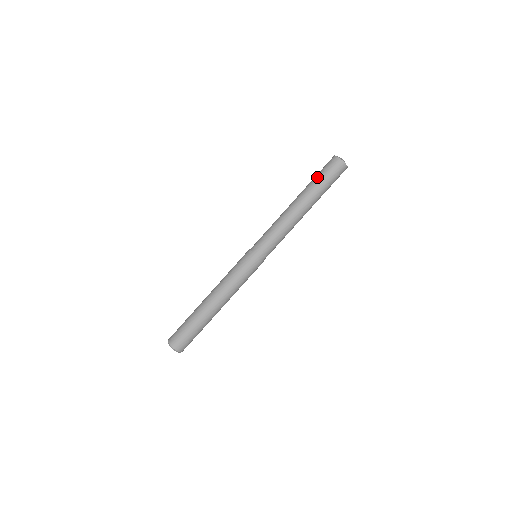
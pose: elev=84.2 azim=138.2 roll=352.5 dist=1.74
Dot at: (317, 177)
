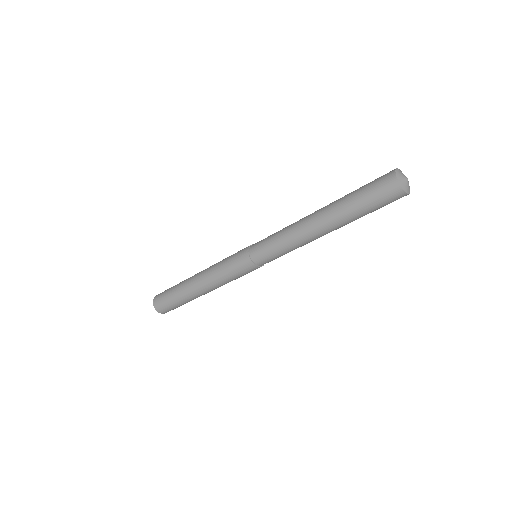
Dot at: (359, 203)
